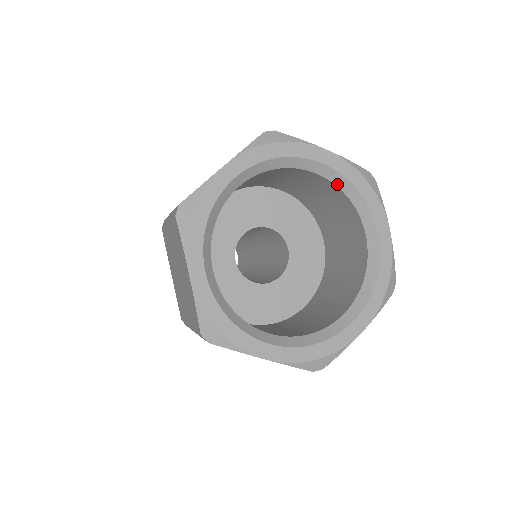
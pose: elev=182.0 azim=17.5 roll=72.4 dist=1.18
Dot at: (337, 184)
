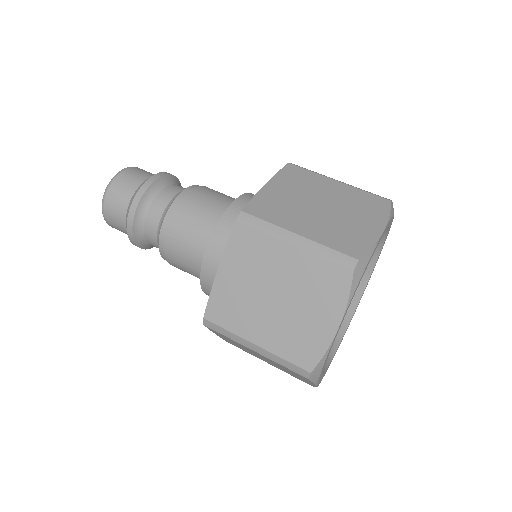
Dot at: occluded
